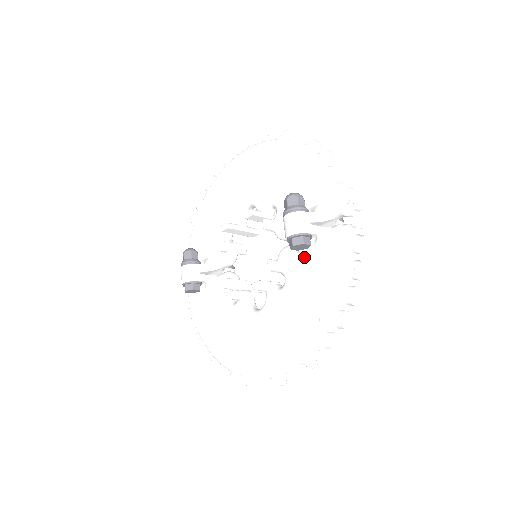
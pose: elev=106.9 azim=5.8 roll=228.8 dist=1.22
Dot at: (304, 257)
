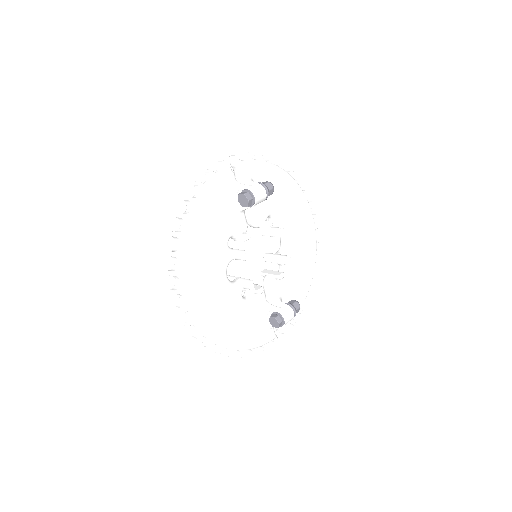
Dot at: occluded
